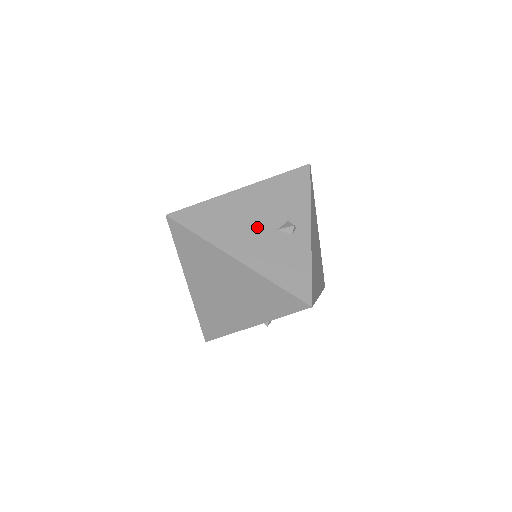
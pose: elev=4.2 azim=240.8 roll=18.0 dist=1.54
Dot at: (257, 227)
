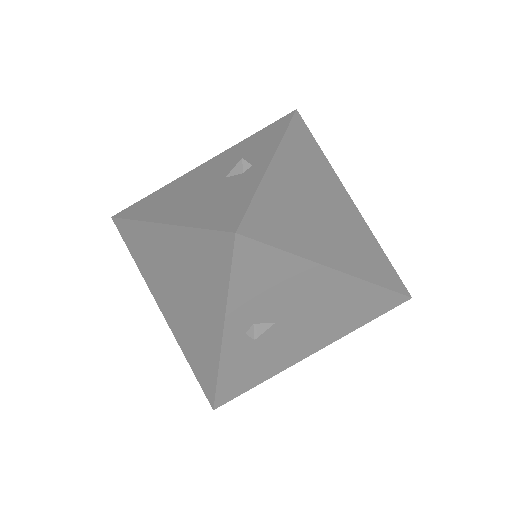
Dot at: (202, 185)
